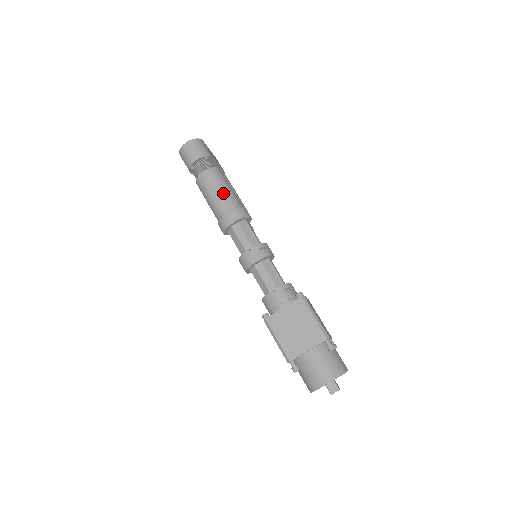
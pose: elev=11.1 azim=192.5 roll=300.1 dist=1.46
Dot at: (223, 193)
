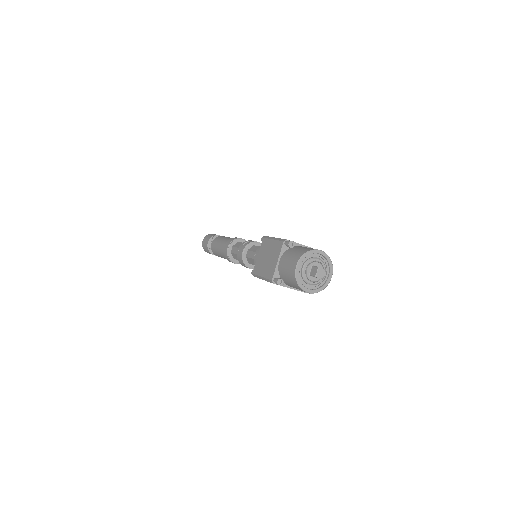
Dot at: (221, 242)
